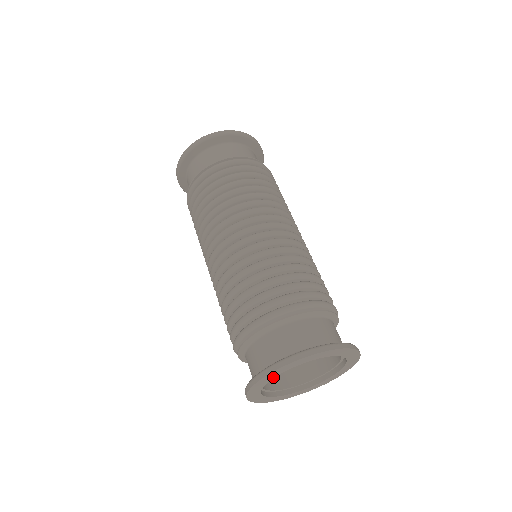
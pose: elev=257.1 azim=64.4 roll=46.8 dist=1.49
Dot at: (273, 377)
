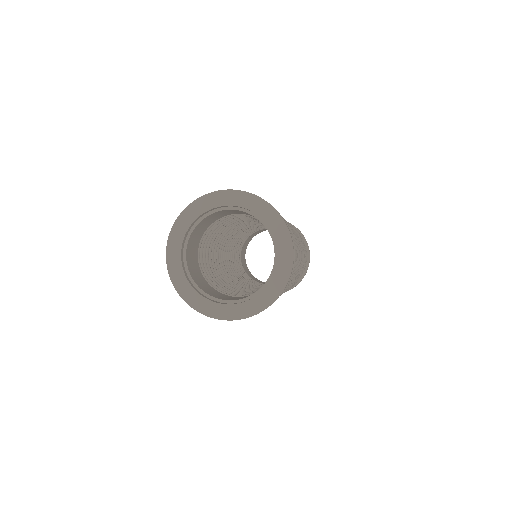
Dot at: (220, 205)
